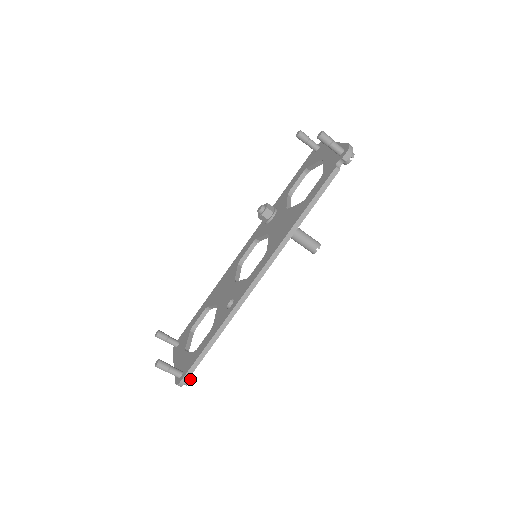
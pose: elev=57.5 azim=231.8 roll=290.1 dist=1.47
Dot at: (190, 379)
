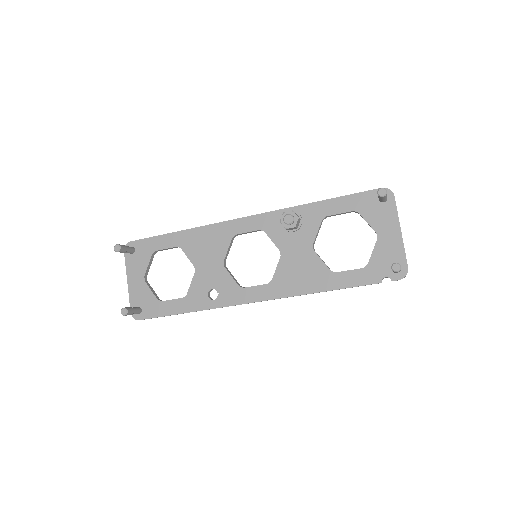
Dot at: occluded
